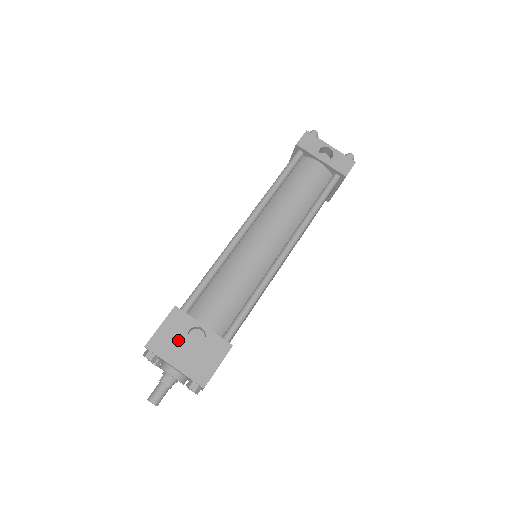
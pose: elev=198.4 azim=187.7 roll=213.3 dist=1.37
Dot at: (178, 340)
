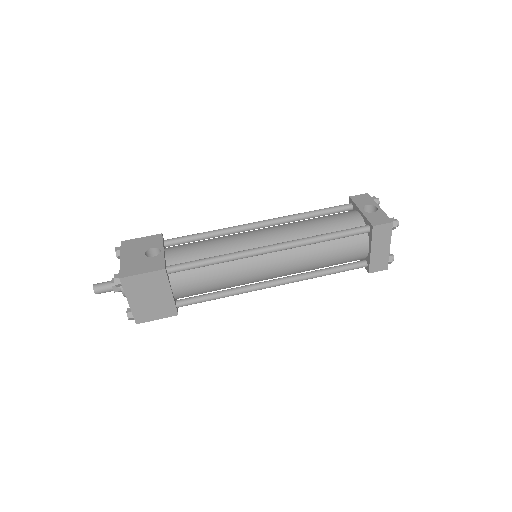
Dot at: (141, 248)
